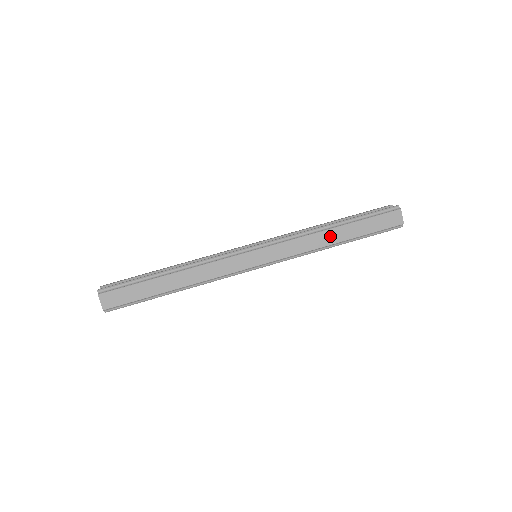
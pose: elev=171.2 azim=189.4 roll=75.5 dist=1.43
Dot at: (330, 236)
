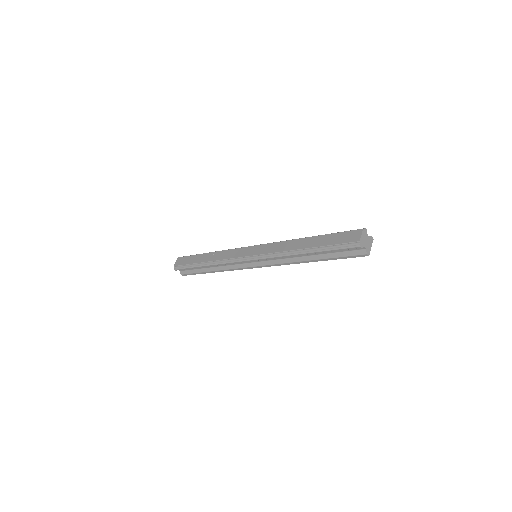
Dot at: (299, 243)
